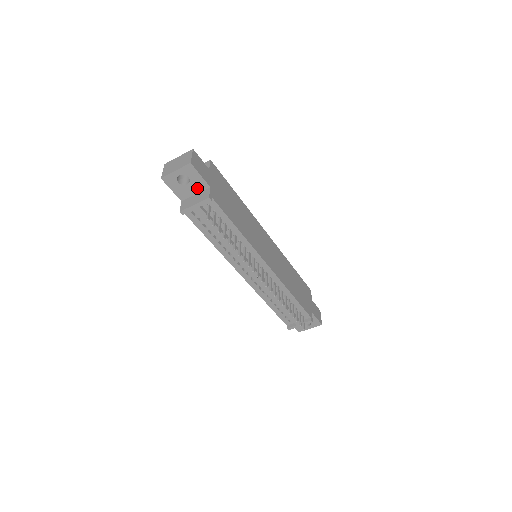
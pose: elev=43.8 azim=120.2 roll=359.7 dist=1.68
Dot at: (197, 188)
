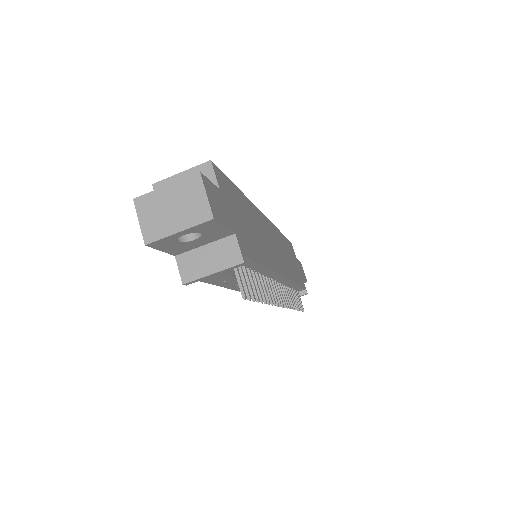
Dot at: (210, 239)
